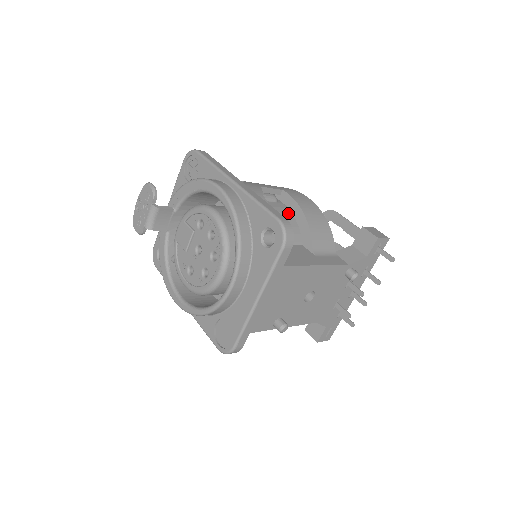
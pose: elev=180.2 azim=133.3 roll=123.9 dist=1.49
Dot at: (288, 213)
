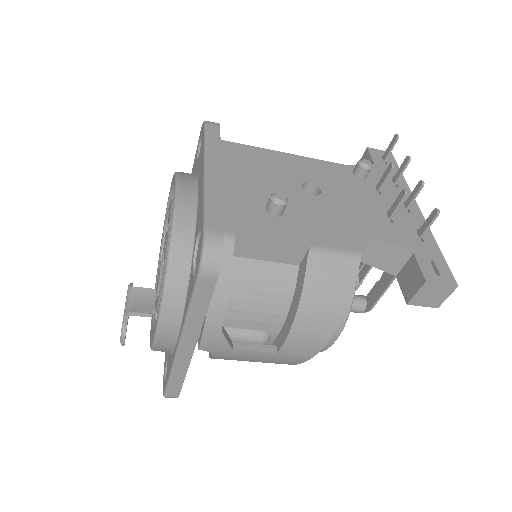
Dot at: occluded
